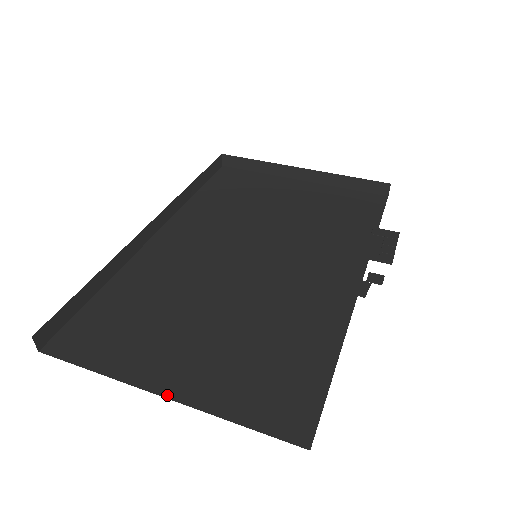
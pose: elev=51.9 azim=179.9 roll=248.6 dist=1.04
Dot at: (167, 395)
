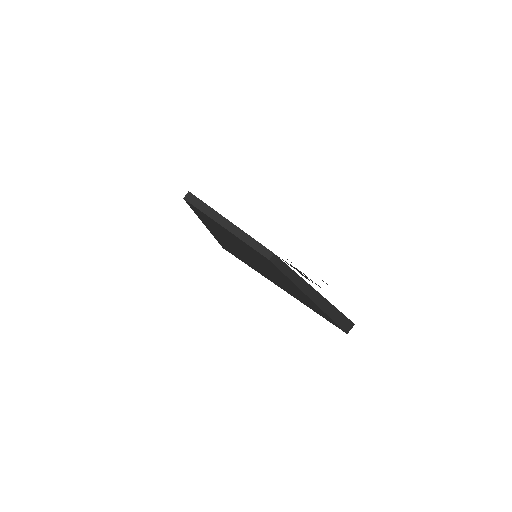
Dot at: (292, 295)
